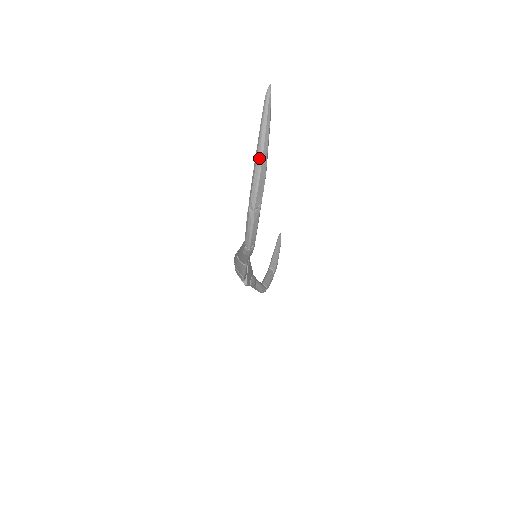
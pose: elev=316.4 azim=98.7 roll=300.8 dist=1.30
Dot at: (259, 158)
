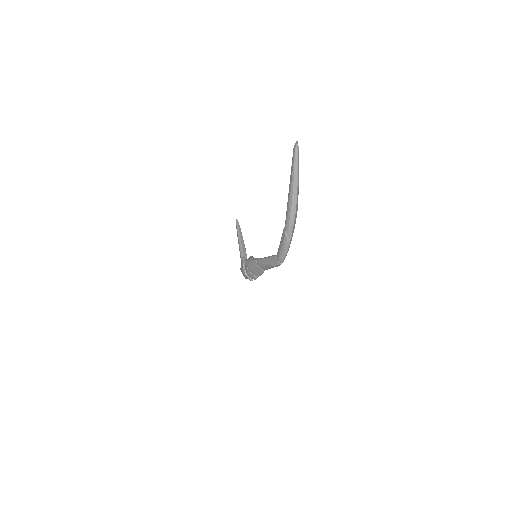
Dot at: (294, 199)
